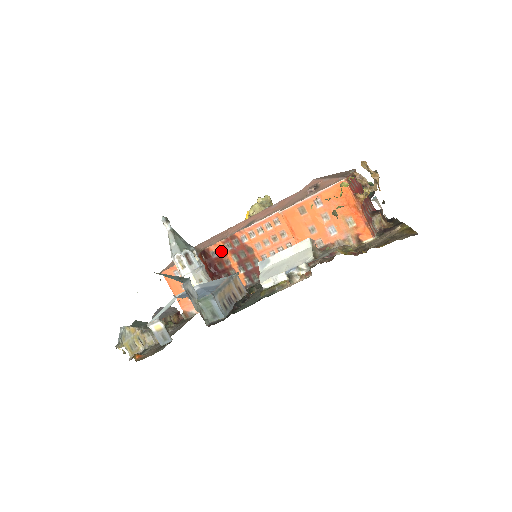
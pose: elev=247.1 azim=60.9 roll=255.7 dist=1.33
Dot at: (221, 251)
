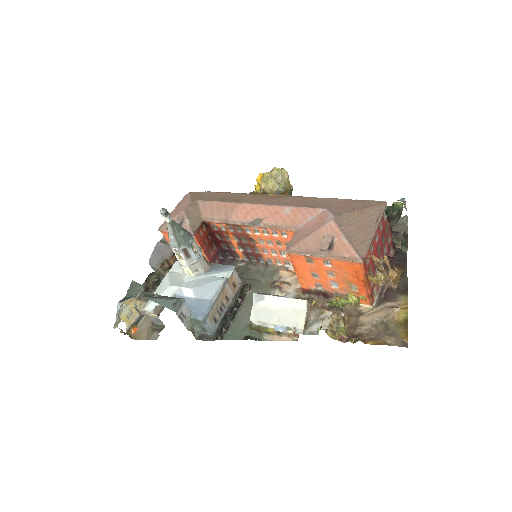
Dot at: (223, 228)
